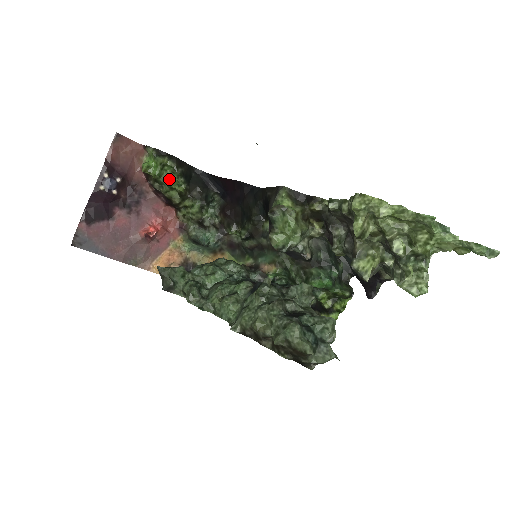
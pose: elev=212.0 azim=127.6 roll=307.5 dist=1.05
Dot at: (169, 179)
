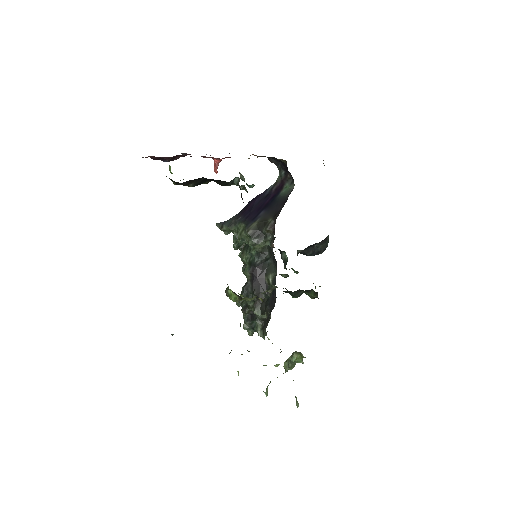
Dot at: occluded
